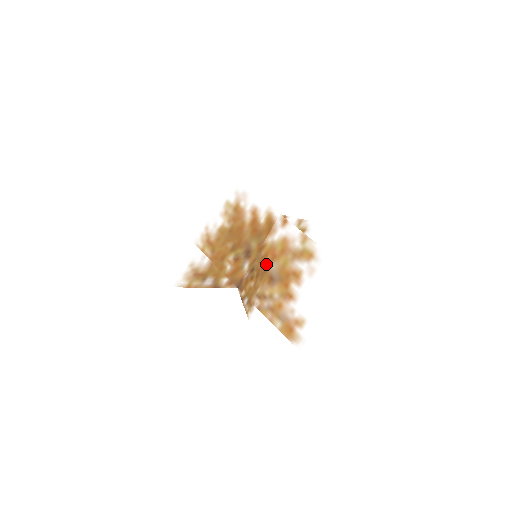
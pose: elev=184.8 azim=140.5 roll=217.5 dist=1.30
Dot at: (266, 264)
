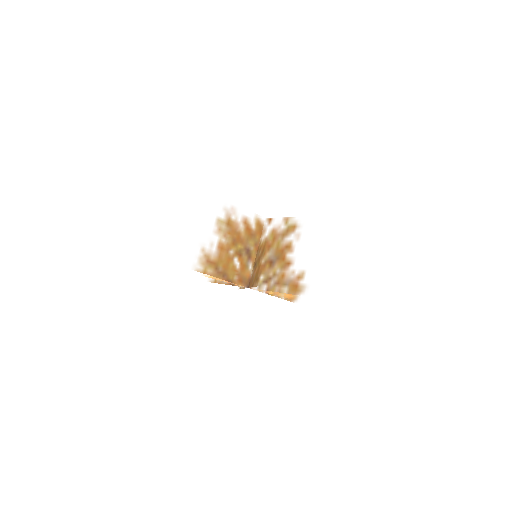
Dot at: (263, 247)
